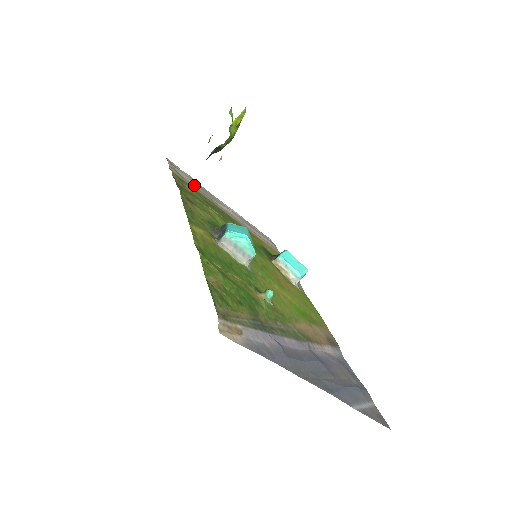
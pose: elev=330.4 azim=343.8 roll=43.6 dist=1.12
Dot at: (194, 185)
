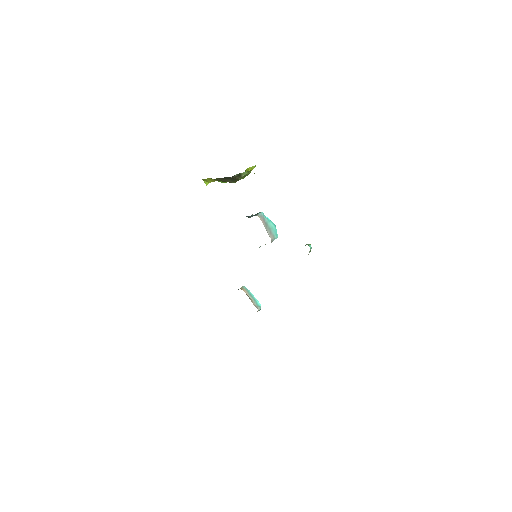
Dot at: occluded
